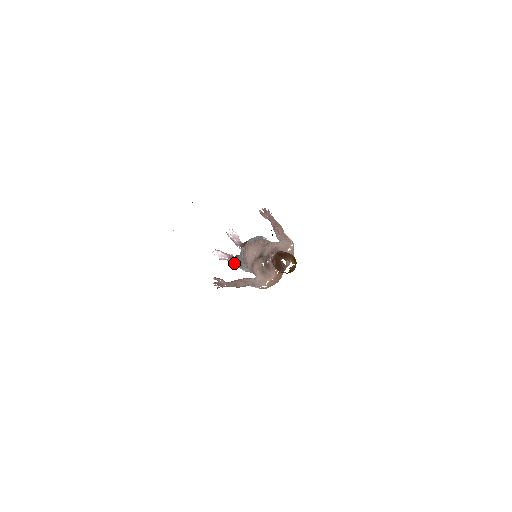
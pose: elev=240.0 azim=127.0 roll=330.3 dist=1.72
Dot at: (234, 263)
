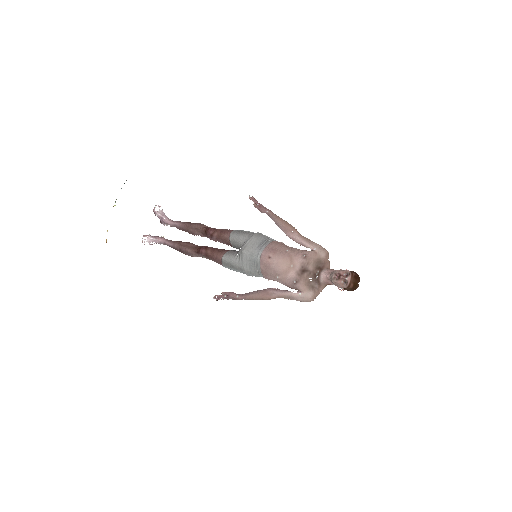
Dot at: (190, 254)
